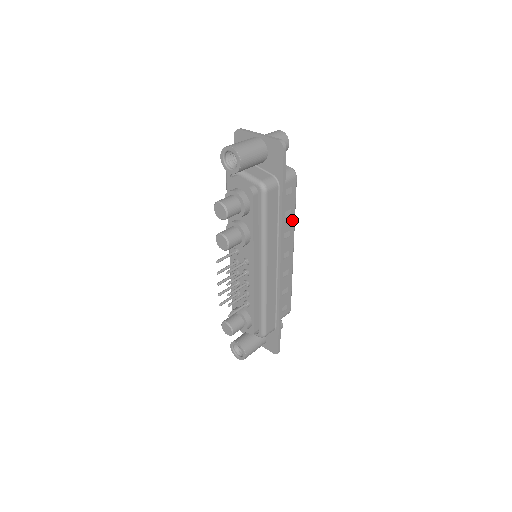
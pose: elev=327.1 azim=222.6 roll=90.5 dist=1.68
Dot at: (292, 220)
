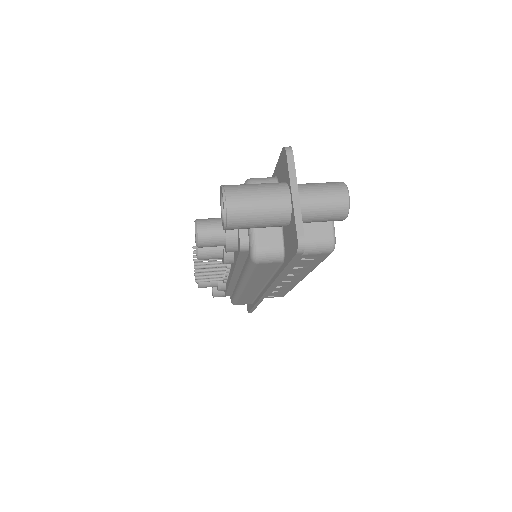
Dot at: (308, 269)
